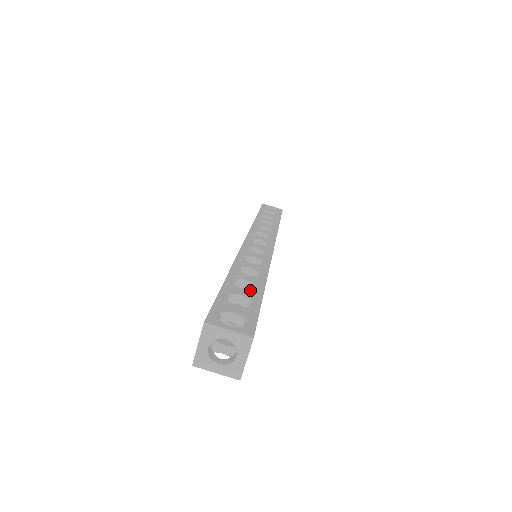
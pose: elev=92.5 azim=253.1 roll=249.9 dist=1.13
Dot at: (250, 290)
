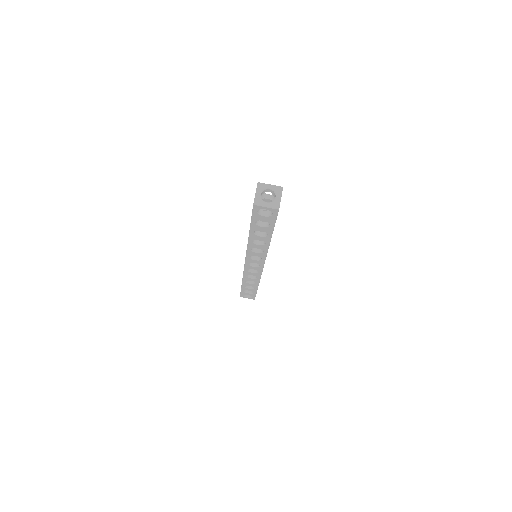
Dot at: occluded
